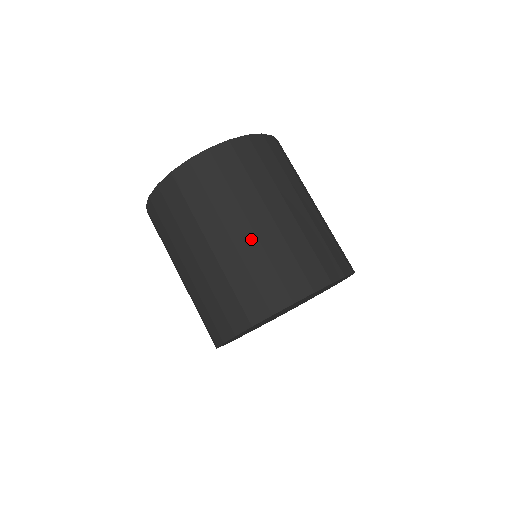
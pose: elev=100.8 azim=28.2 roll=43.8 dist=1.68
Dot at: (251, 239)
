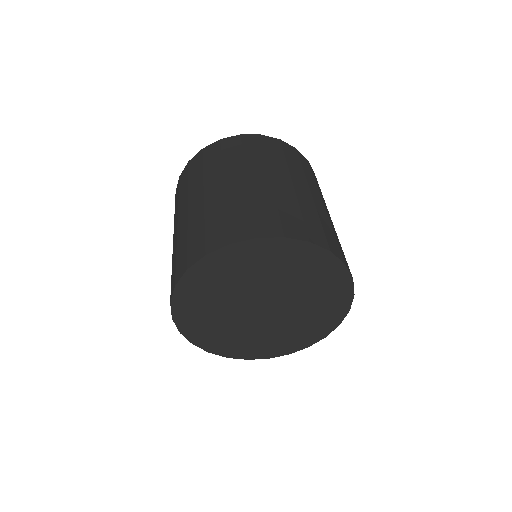
Dot at: (324, 210)
